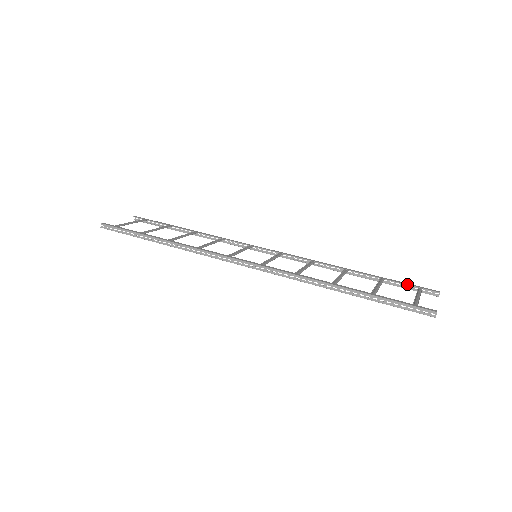
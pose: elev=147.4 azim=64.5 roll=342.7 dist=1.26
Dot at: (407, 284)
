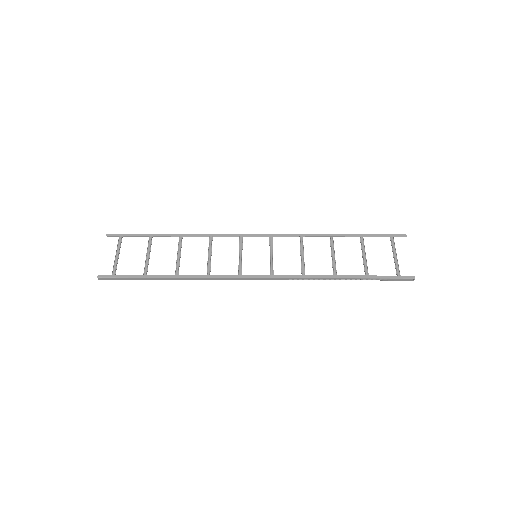
Dot at: (381, 236)
